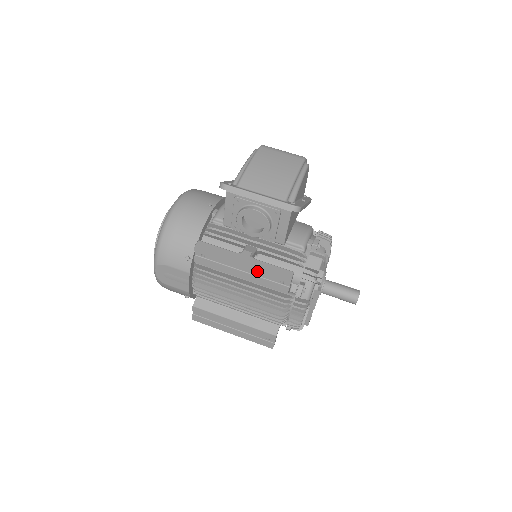
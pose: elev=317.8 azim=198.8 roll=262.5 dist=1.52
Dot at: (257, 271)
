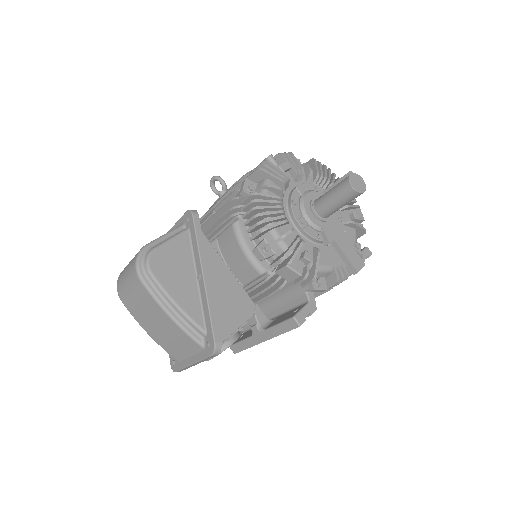
Dot at: occluded
